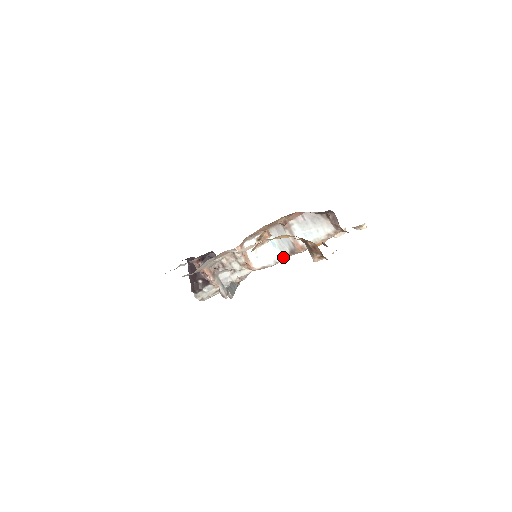
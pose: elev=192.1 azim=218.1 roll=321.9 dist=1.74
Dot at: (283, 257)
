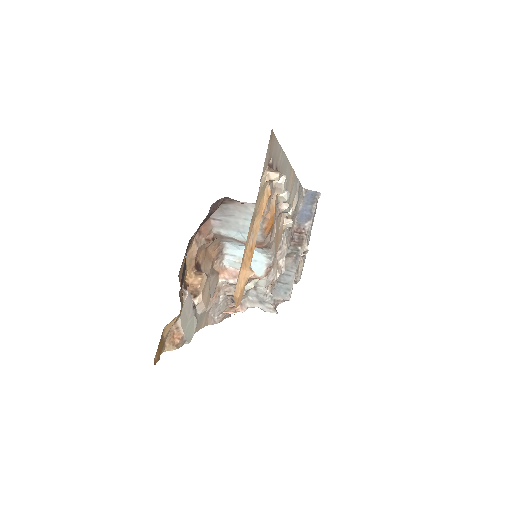
Dot at: (268, 250)
